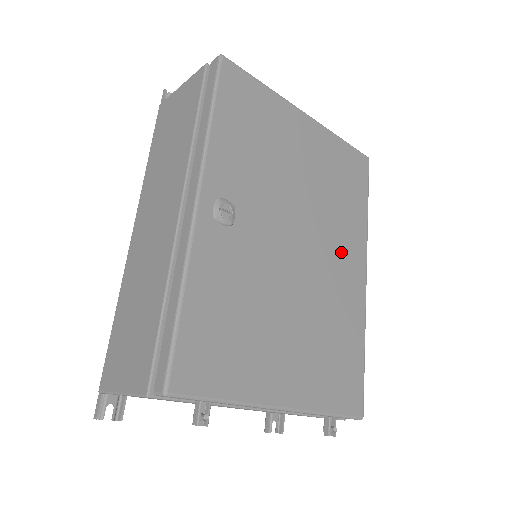
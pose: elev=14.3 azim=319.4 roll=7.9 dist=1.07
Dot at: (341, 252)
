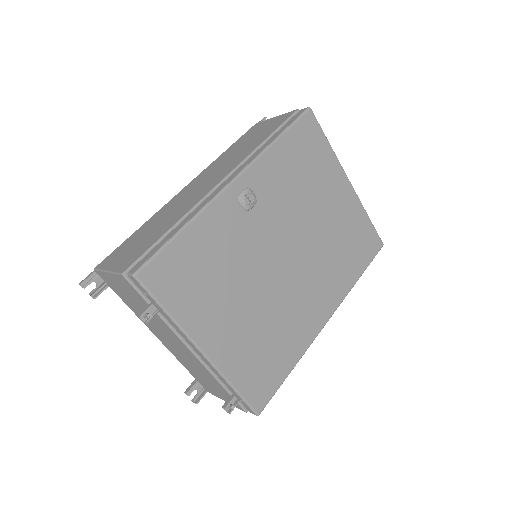
Dot at: (318, 289)
